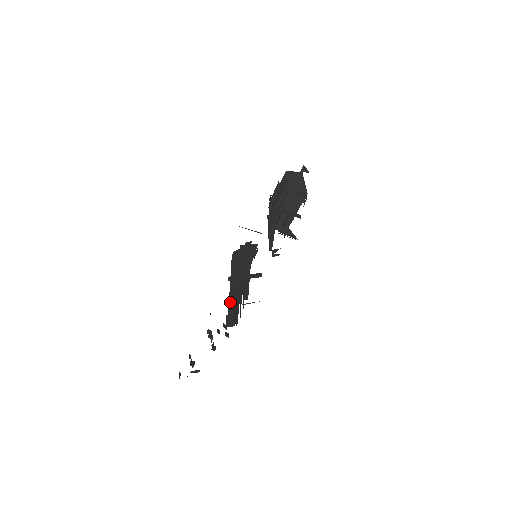
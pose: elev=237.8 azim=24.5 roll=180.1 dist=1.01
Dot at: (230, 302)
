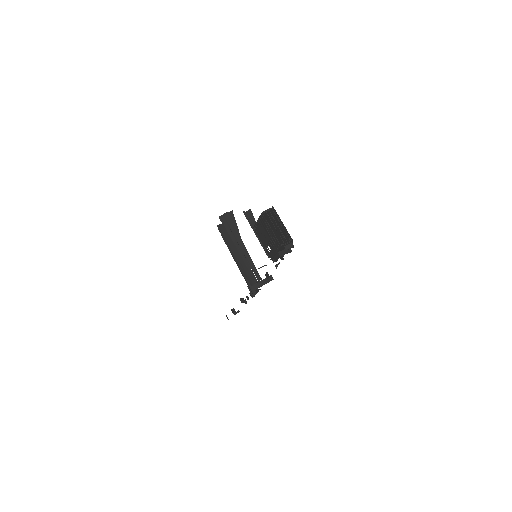
Dot at: (245, 277)
